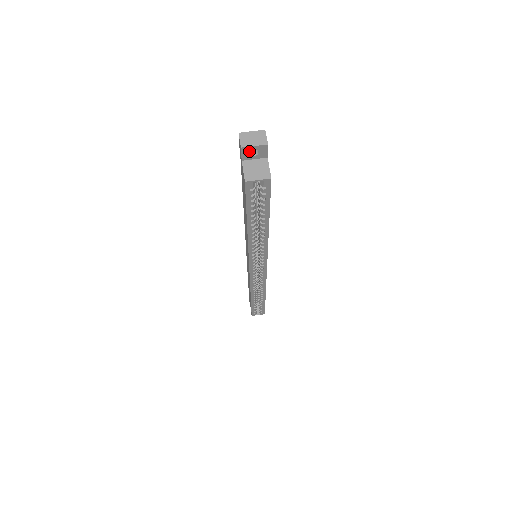
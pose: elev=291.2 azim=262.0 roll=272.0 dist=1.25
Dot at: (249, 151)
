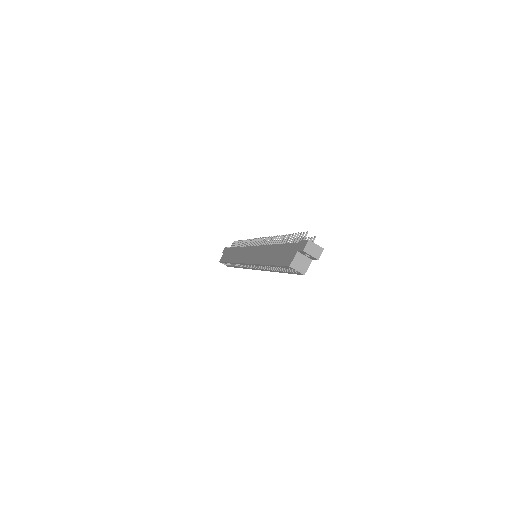
Dot at: (306, 253)
